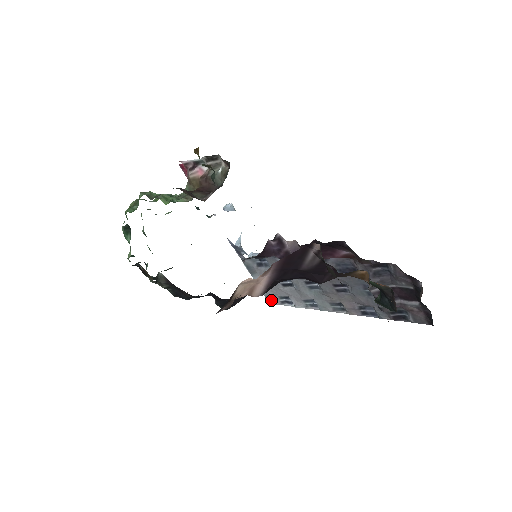
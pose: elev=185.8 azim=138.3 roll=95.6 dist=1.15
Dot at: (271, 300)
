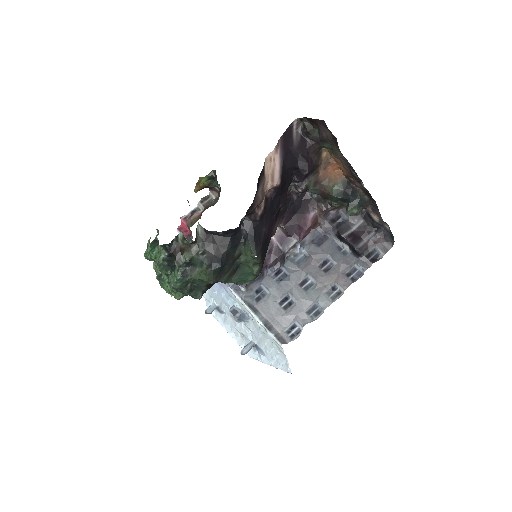
Dot at: (281, 339)
